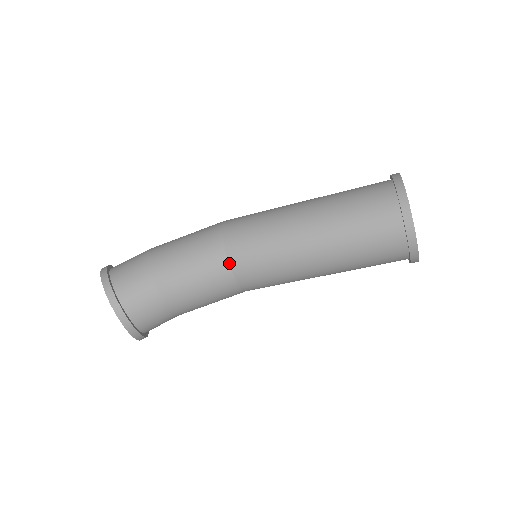
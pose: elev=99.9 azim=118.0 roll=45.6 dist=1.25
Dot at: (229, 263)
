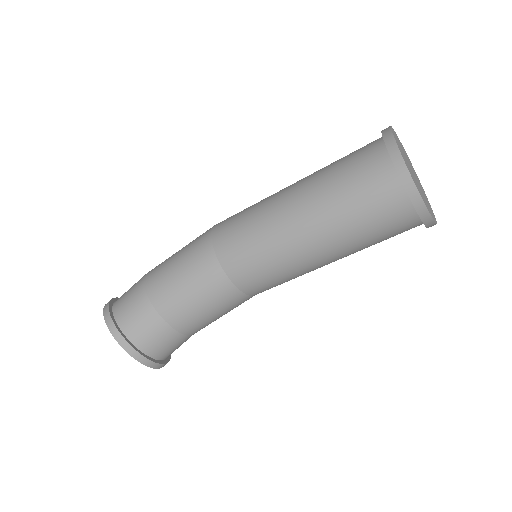
Dot at: (226, 274)
